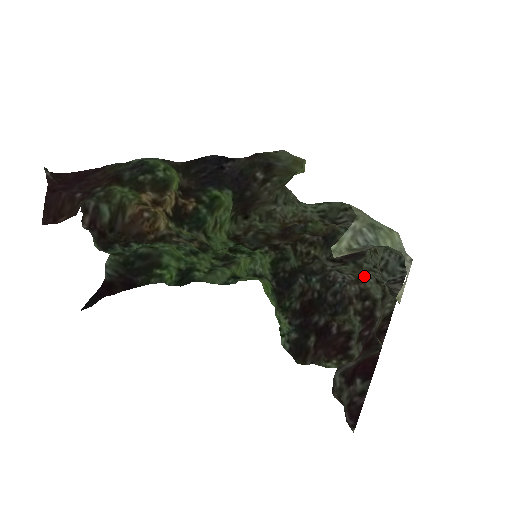
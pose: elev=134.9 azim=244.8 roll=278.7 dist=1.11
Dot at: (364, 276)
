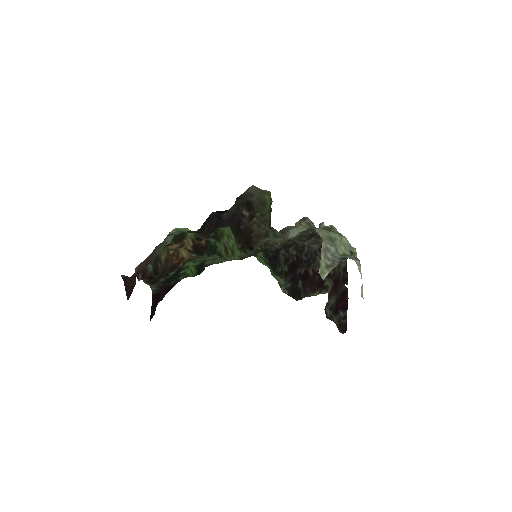
Dot at: occluded
